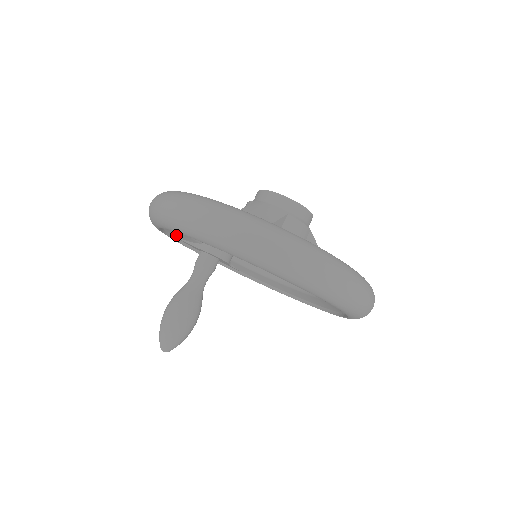
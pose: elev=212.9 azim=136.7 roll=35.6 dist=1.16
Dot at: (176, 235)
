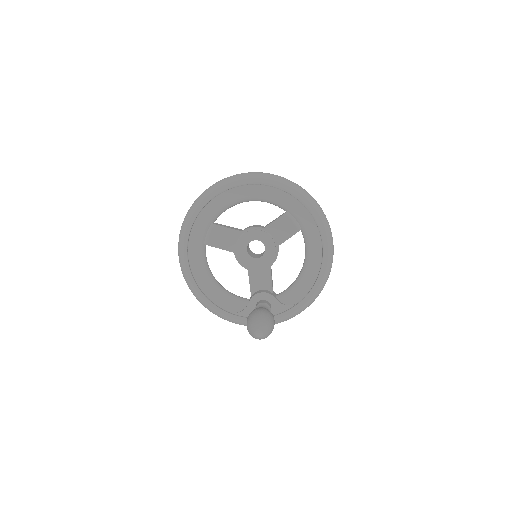
Dot at: (229, 309)
